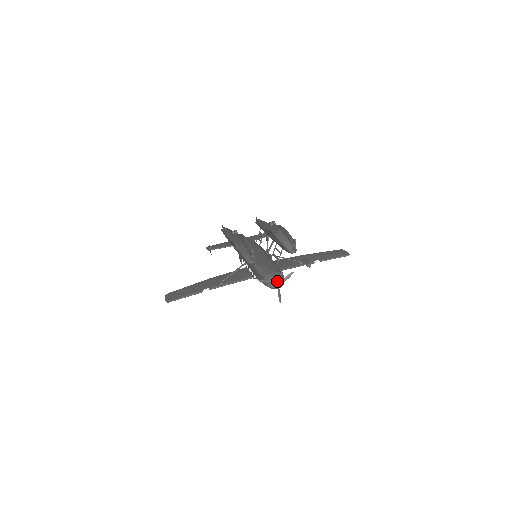
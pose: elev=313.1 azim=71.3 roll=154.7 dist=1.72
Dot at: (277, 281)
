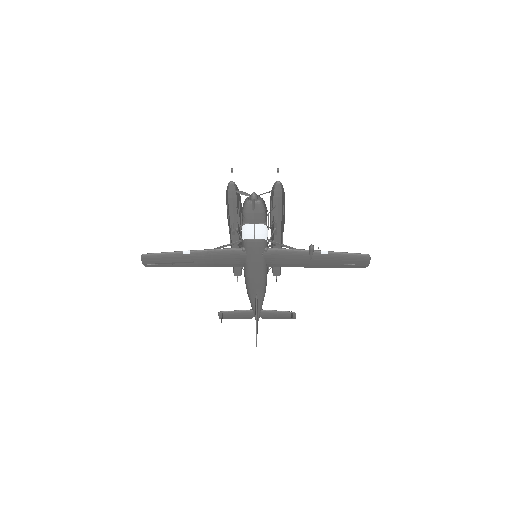
Dot at: occluded
